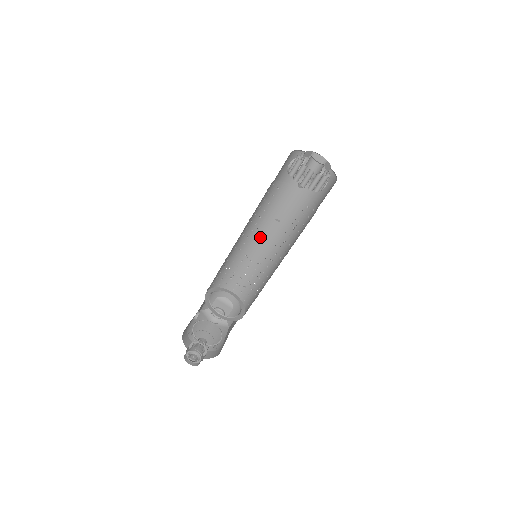
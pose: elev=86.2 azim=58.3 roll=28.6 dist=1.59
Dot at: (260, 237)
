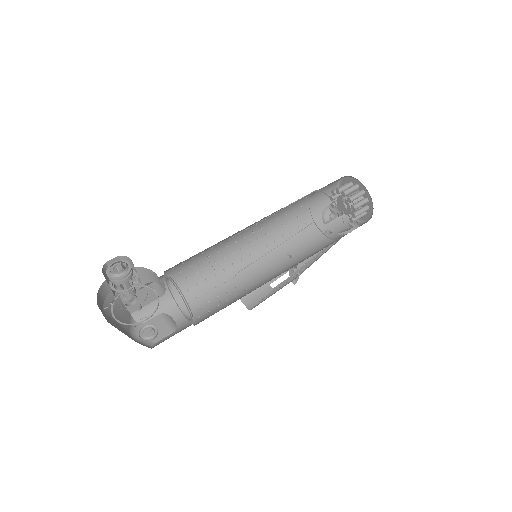
Dot at: (261, 265)
